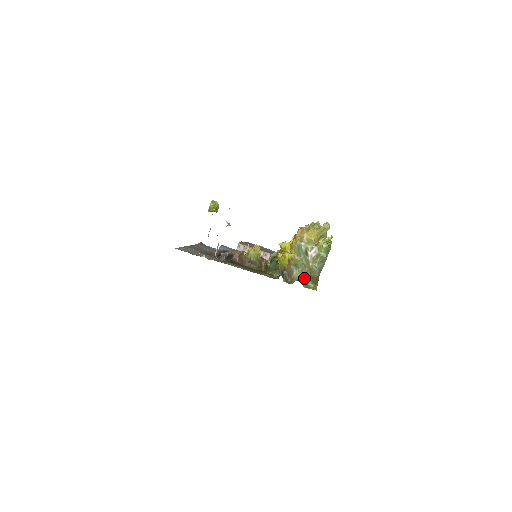
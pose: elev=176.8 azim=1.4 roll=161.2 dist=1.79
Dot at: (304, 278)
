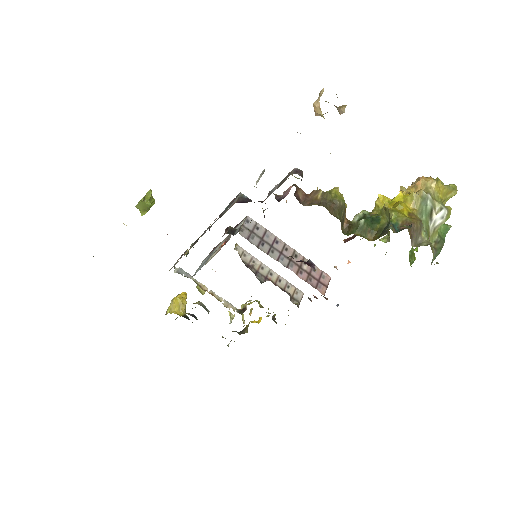
Dot at: occluded
